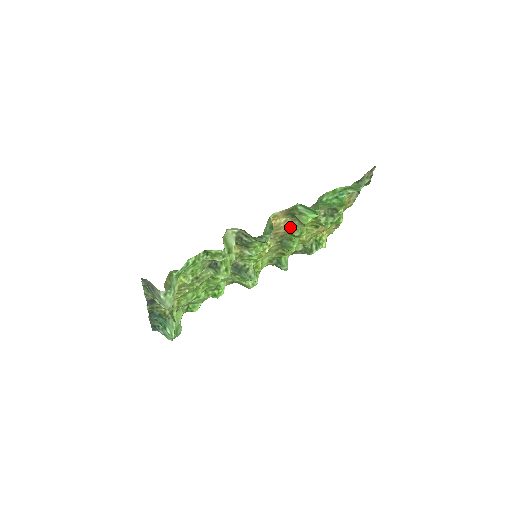
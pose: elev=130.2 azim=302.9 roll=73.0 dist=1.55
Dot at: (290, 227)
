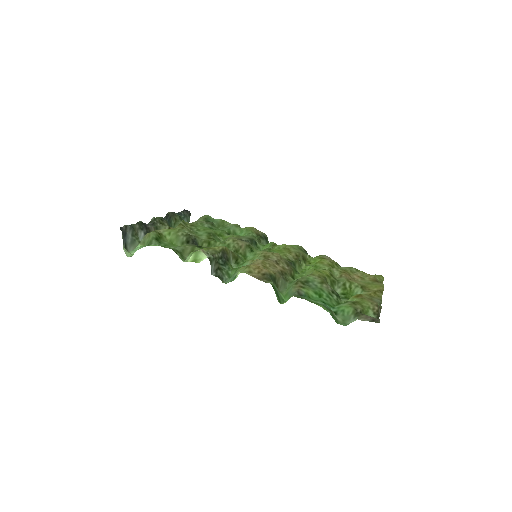
Dot at: (282, 274)
